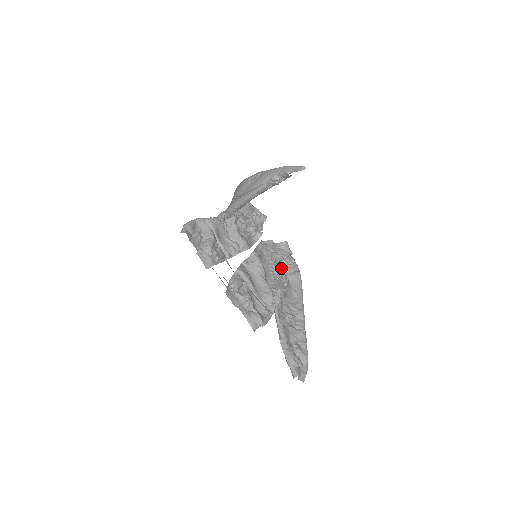
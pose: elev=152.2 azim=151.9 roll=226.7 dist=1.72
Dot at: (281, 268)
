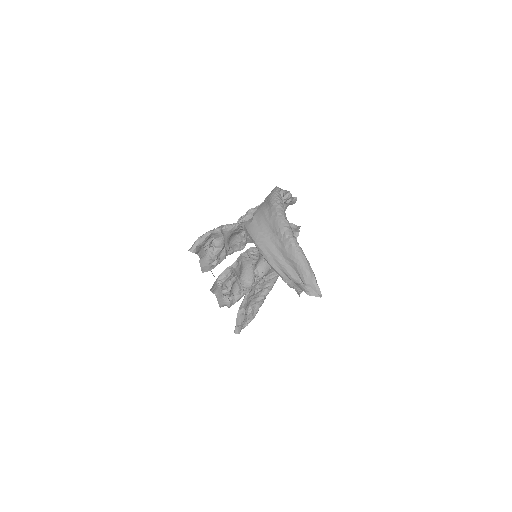
Dot at: occluded
